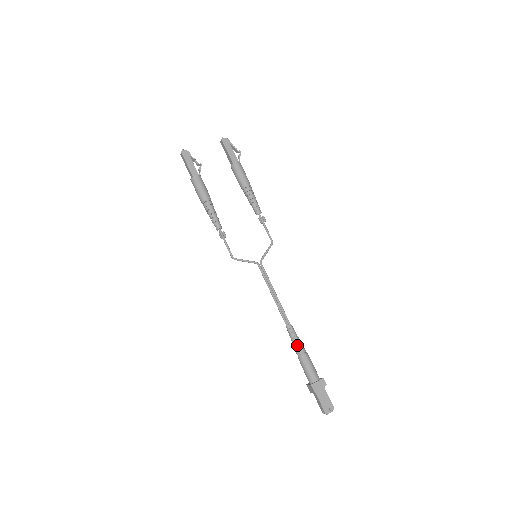
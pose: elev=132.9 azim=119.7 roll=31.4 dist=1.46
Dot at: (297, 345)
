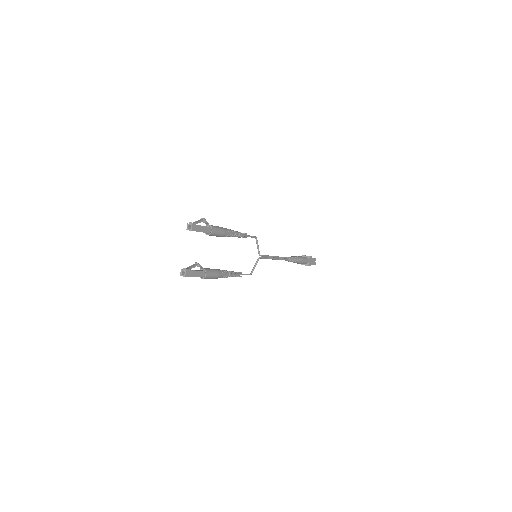
Dot at: (294, 260)
